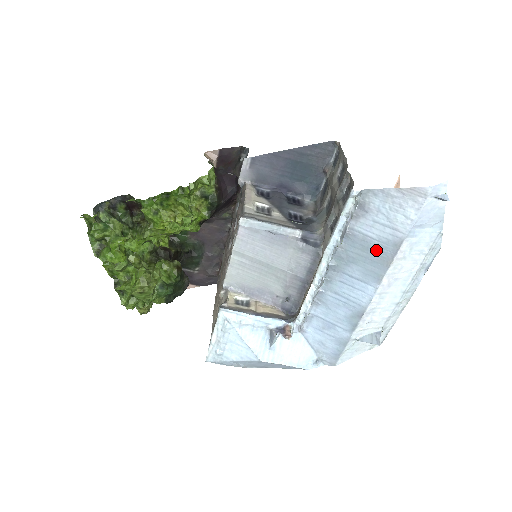
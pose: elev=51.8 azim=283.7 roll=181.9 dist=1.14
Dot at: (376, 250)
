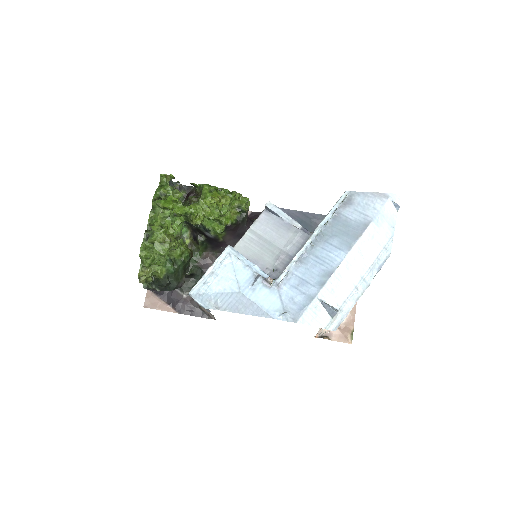
Dot at: (352, 227)
